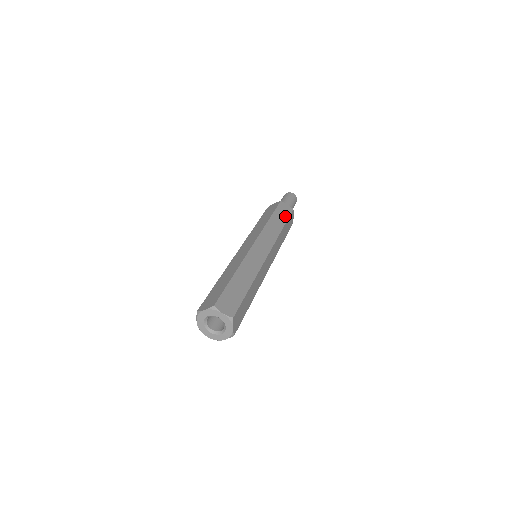
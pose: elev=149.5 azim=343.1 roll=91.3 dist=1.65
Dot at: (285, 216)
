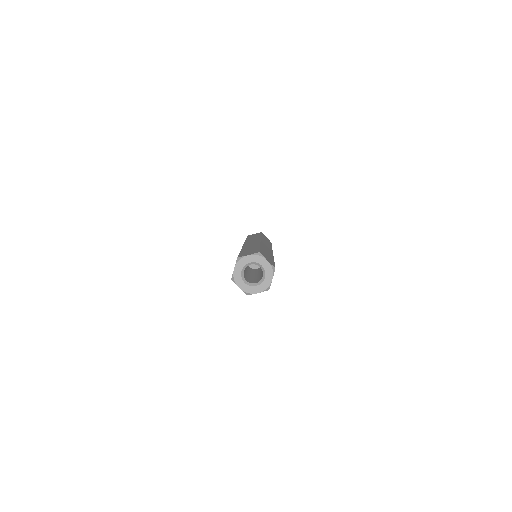
Dot at: (269, 242)
